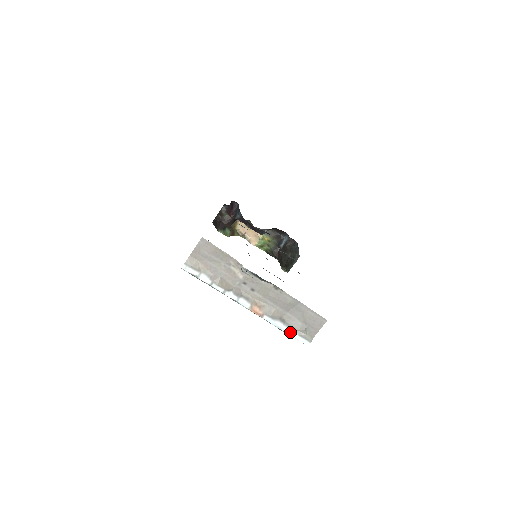
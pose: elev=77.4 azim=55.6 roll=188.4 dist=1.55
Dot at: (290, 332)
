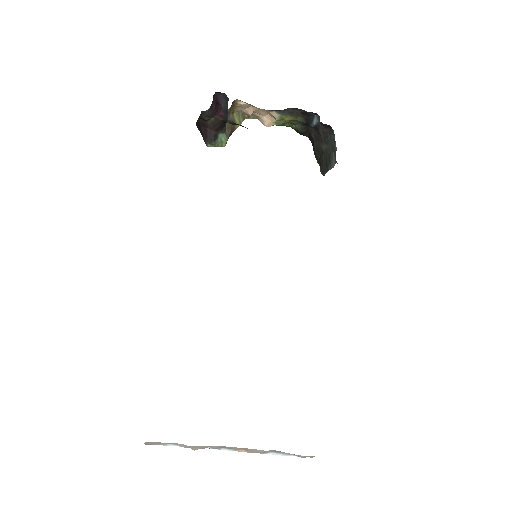
Dot at: (287, 455)
